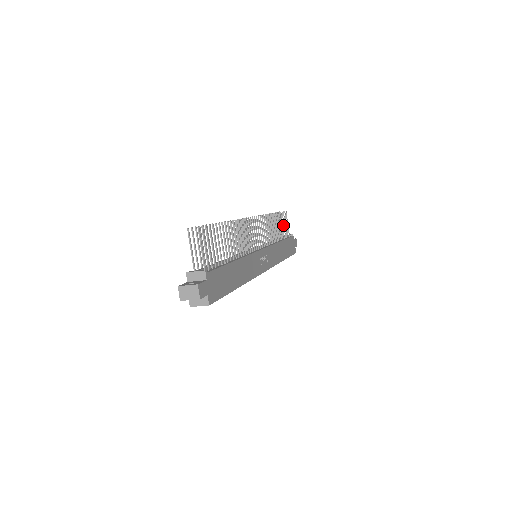
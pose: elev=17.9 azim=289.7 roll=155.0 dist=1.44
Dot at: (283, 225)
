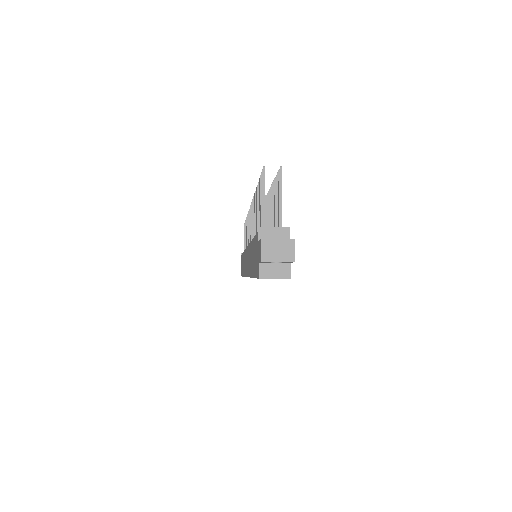
Dot at: occluded
